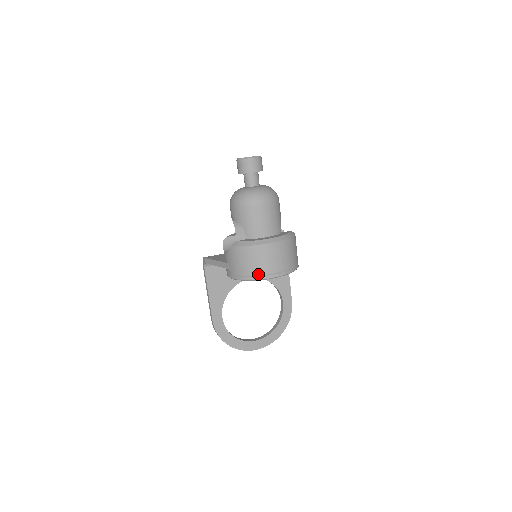
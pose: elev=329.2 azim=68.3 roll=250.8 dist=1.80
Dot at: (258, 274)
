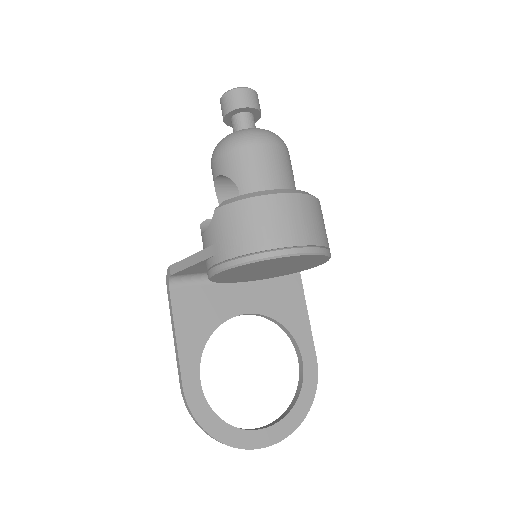
Dot at: (266, 247)
